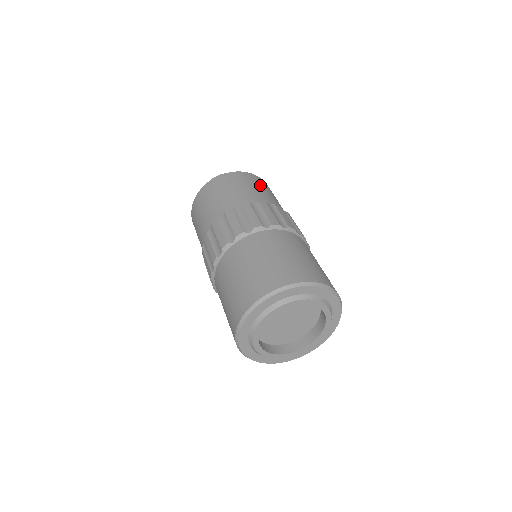
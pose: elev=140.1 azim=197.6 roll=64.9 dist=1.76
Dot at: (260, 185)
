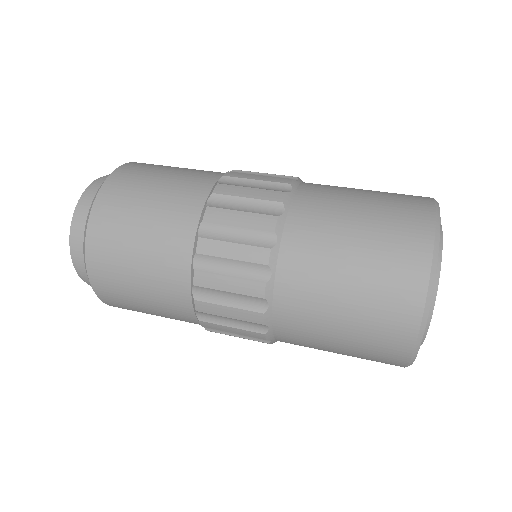
Dot at: (155, 171)
